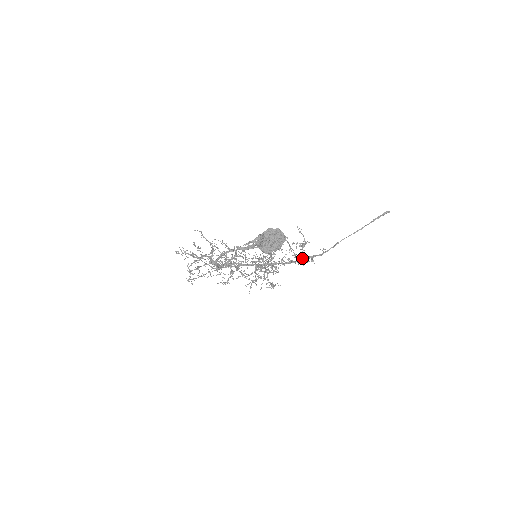
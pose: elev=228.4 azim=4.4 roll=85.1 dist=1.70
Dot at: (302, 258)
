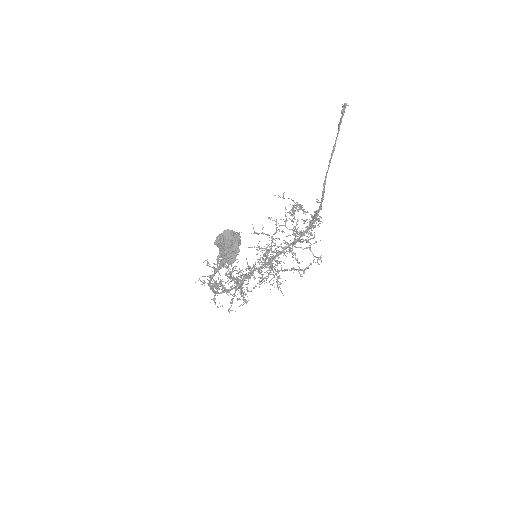
Dot at: occluded
